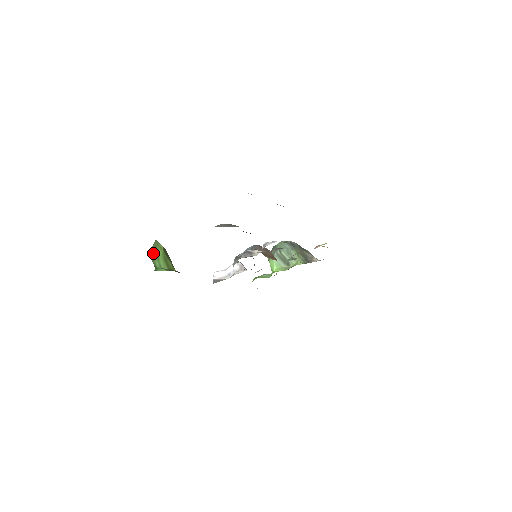
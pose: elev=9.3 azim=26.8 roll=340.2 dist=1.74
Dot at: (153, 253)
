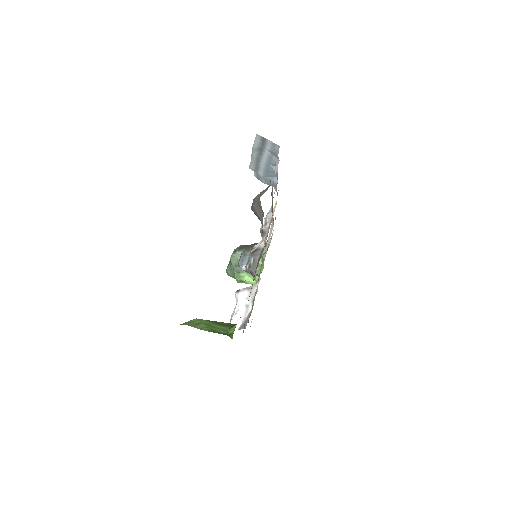
Dot at: (204, 327)
